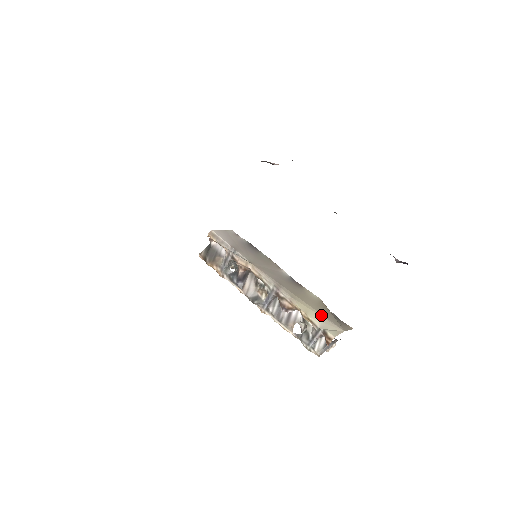
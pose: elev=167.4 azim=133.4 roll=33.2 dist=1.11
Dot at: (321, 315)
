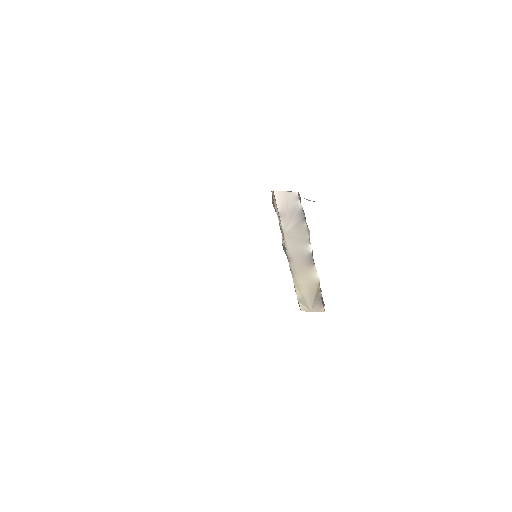
Dot at: (303, 294)
